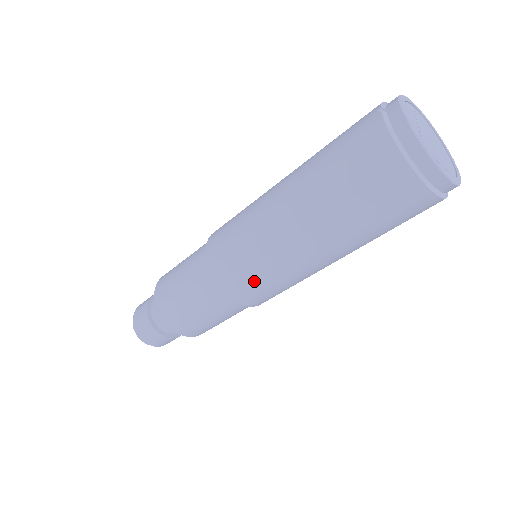
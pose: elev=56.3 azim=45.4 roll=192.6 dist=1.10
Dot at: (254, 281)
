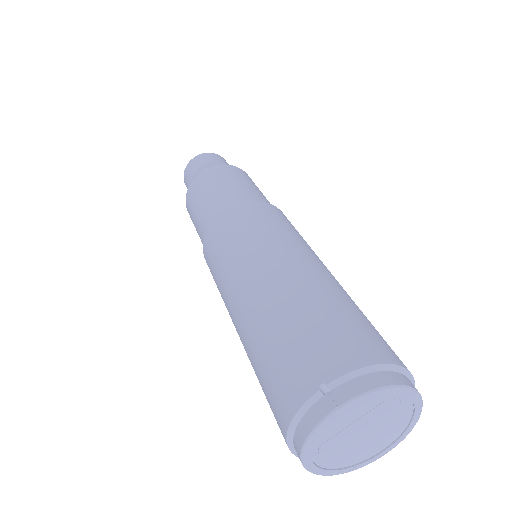
Dot at: occluded
